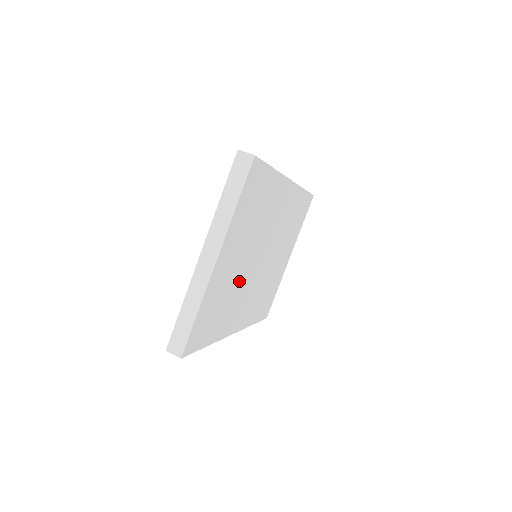
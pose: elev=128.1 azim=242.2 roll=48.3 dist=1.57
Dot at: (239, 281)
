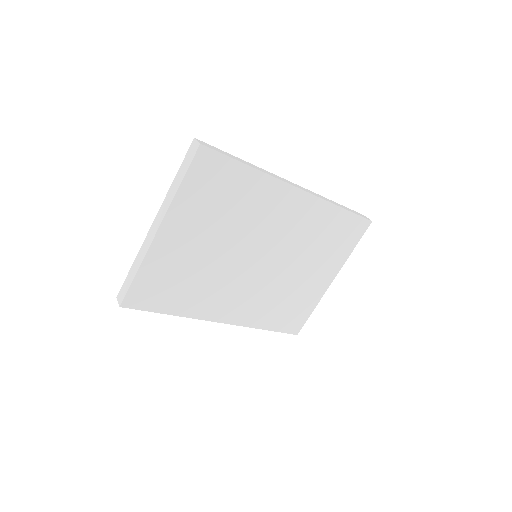
Dot at: (213, 268)
